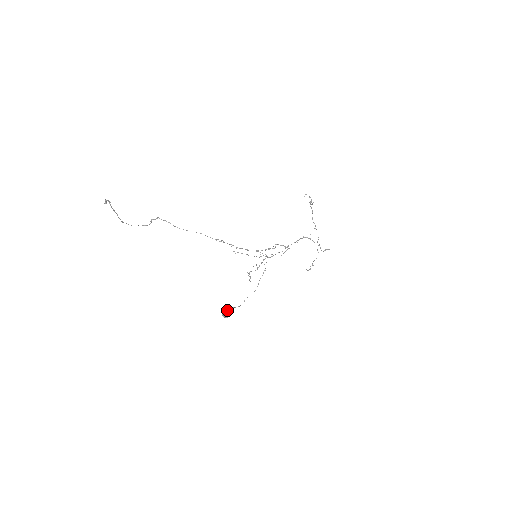
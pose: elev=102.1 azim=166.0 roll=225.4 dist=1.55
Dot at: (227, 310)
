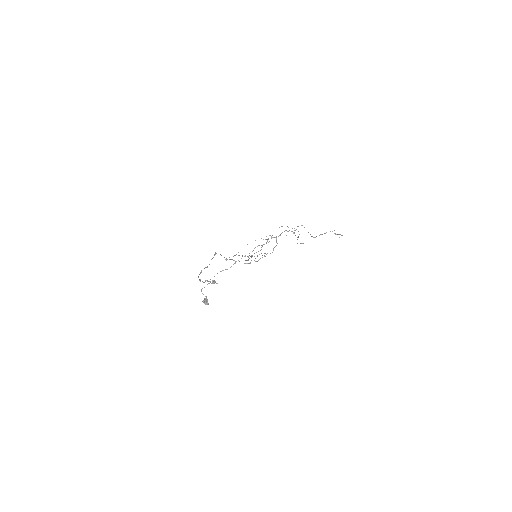
Dot at: (201, 290)
